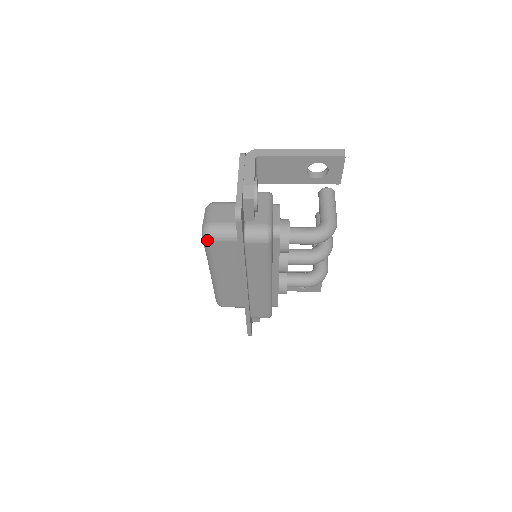
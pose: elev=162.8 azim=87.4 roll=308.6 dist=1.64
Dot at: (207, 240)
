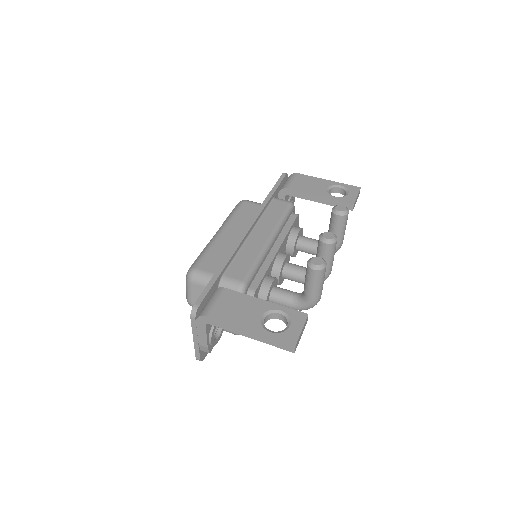
Dot at: occluded
